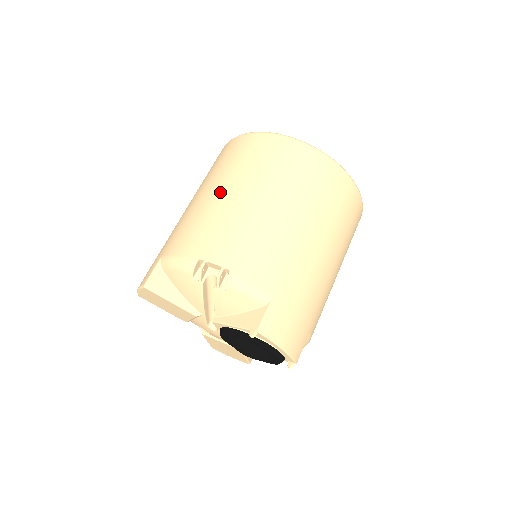
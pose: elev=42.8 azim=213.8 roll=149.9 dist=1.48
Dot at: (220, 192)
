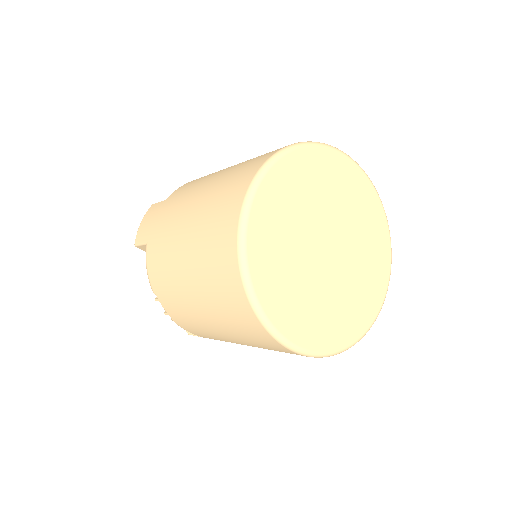
Dot at: (186, 278)
